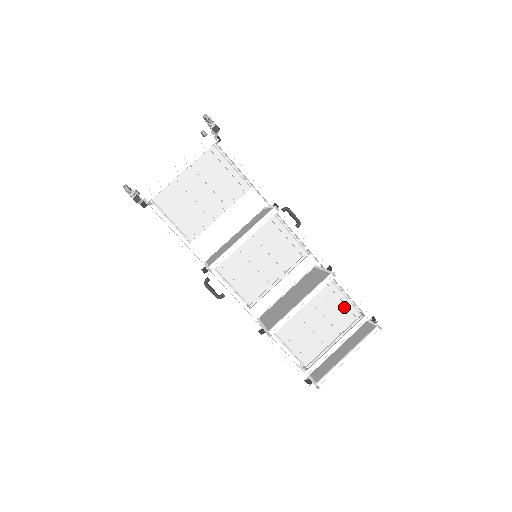
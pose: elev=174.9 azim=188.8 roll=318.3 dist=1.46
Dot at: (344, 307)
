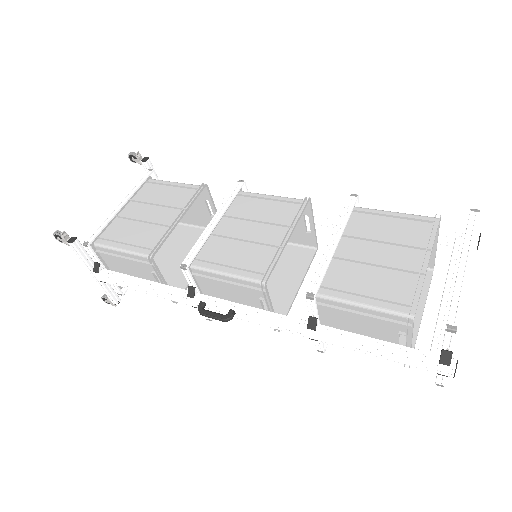
Dot at: (401, 221)
